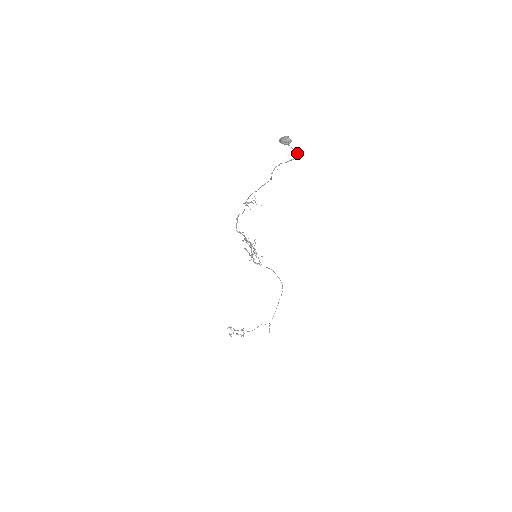
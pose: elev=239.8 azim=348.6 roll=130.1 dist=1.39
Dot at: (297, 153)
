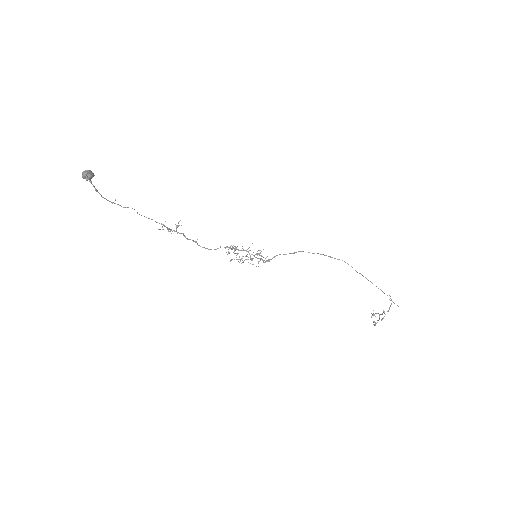
Dot at: (90, 182)
